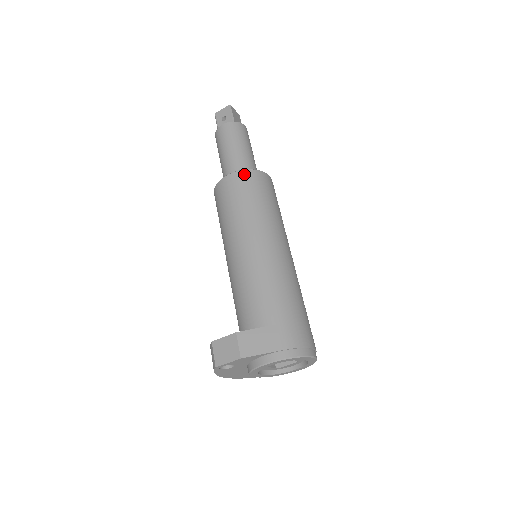
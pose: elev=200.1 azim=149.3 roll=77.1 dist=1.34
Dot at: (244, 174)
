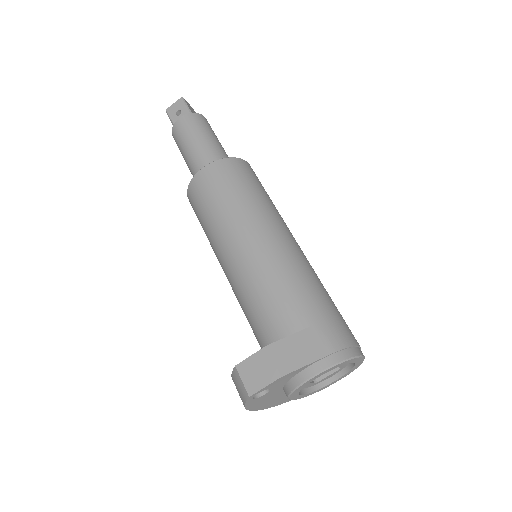
Dot at: (222, 163)
